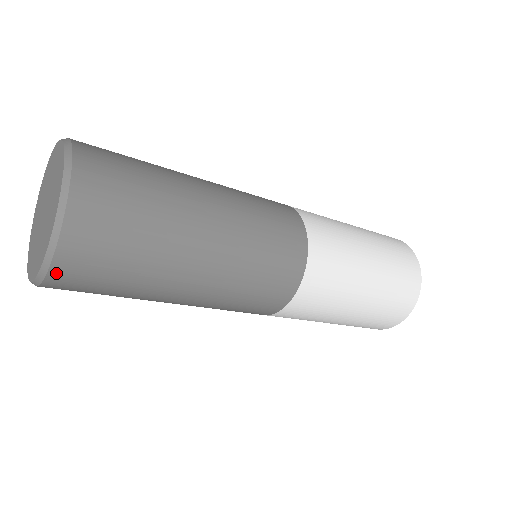
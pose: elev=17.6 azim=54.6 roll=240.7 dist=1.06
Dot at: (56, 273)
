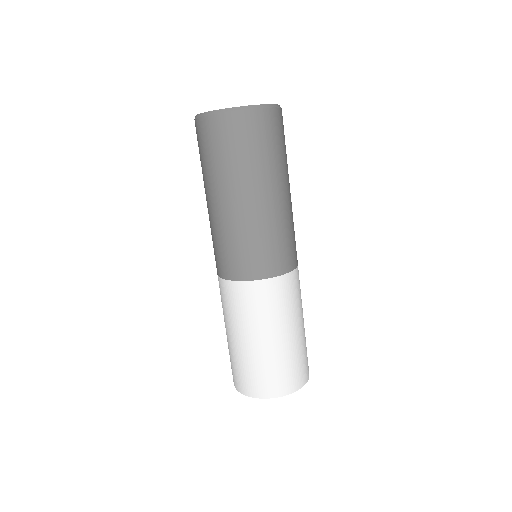
Dot at: (267, 113)
